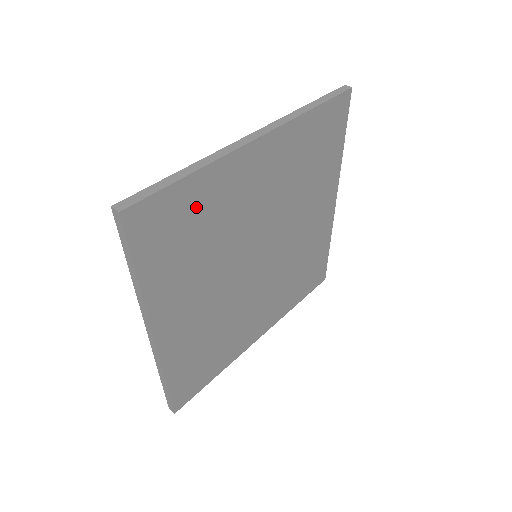
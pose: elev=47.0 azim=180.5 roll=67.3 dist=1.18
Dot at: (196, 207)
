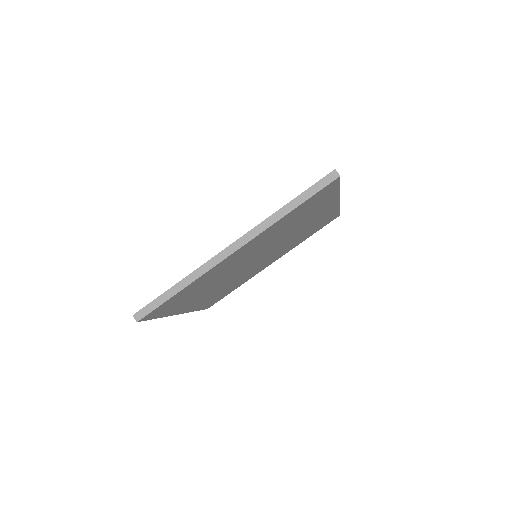
Dot at: (318, 204)
